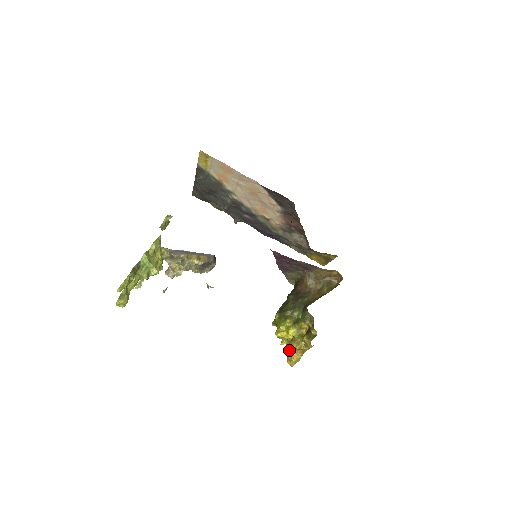
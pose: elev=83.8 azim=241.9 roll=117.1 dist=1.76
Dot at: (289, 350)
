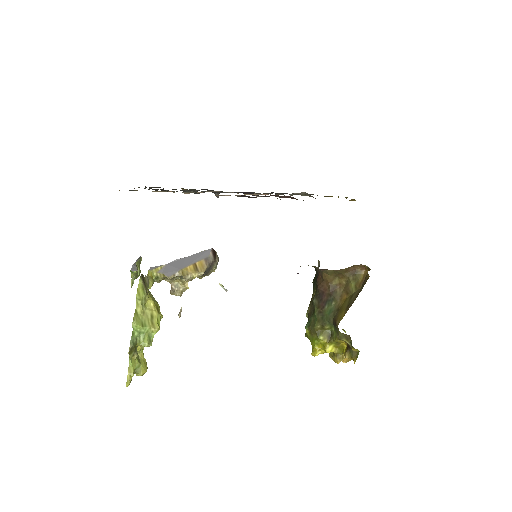
Dot at: occluded
